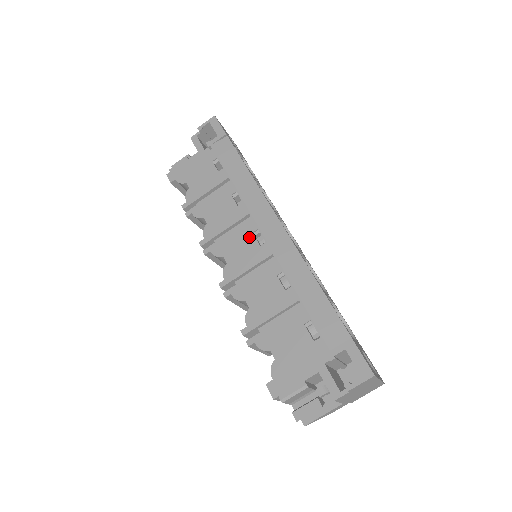
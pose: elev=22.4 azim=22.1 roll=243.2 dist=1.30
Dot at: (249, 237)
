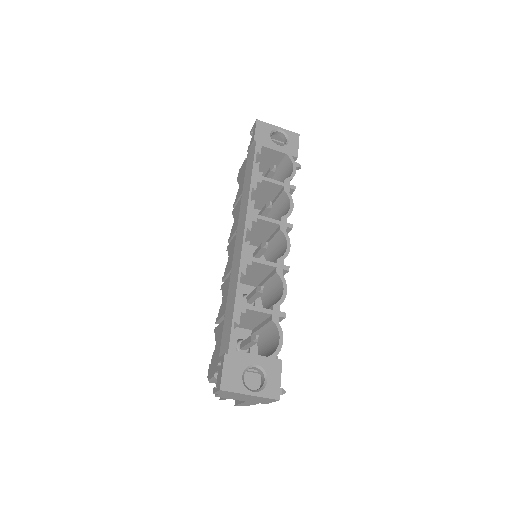
Dot at: occluded
